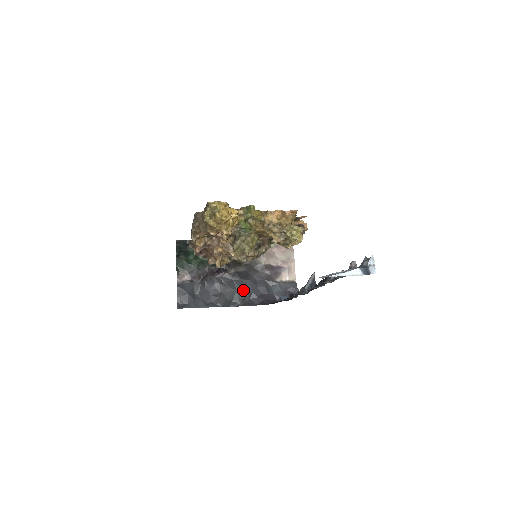
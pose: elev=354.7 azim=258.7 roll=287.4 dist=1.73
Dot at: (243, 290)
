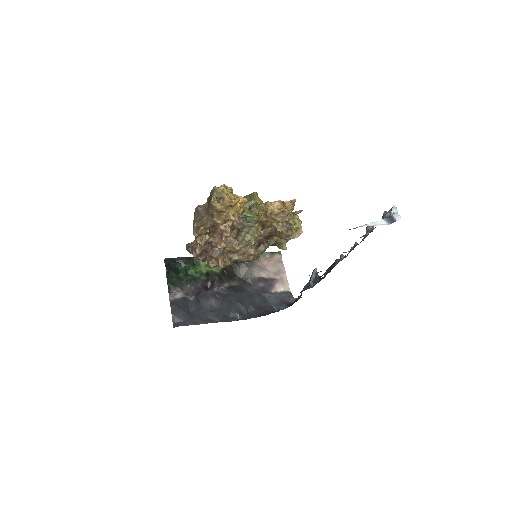
Dot at: (240, 303)
